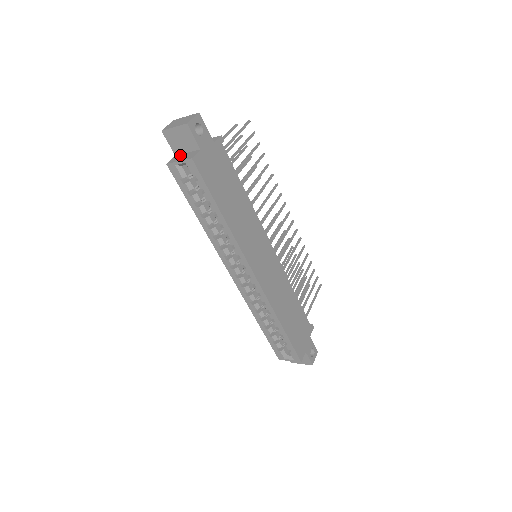
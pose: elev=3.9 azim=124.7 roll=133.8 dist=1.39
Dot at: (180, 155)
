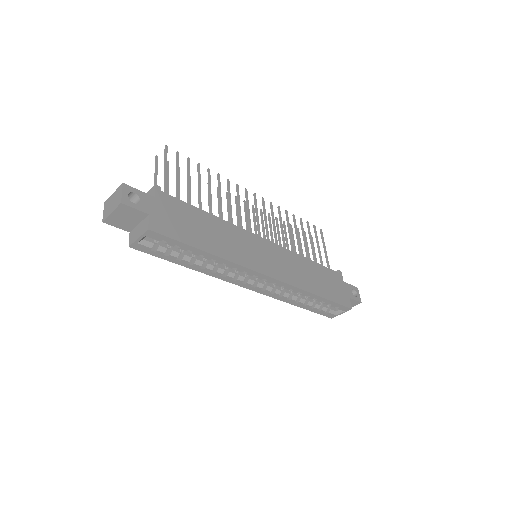
Dot at: (134, 230)
